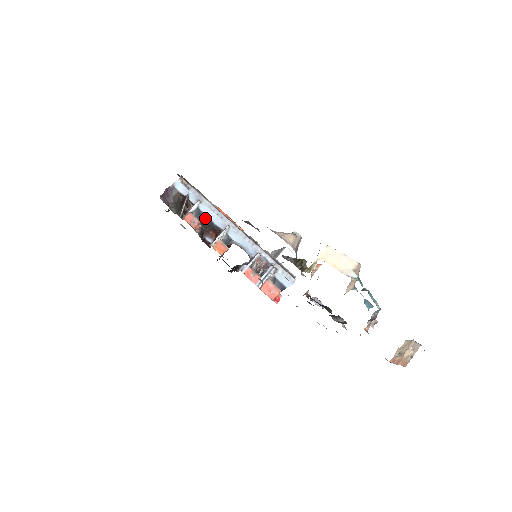
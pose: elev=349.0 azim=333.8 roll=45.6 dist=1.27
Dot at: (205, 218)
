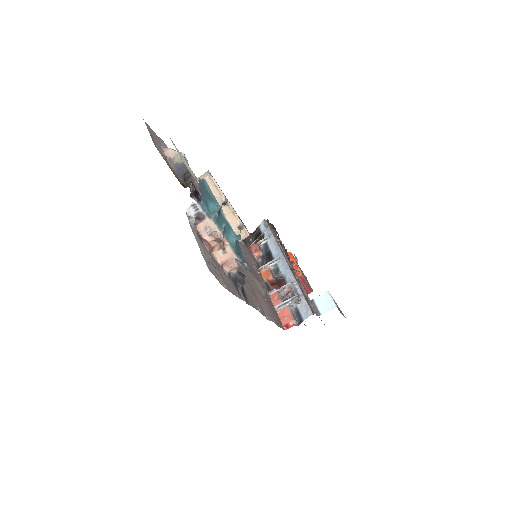
Dot at: (269, 251)
